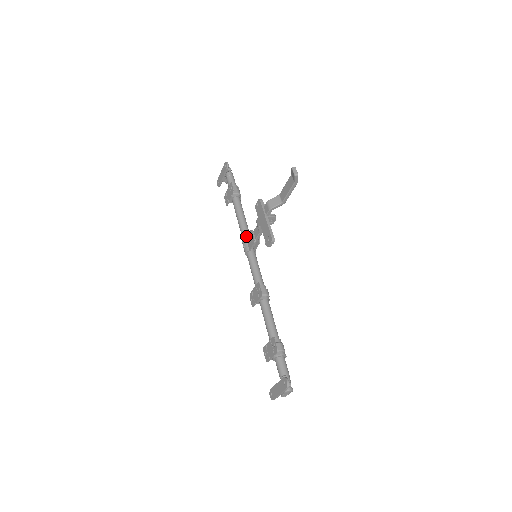
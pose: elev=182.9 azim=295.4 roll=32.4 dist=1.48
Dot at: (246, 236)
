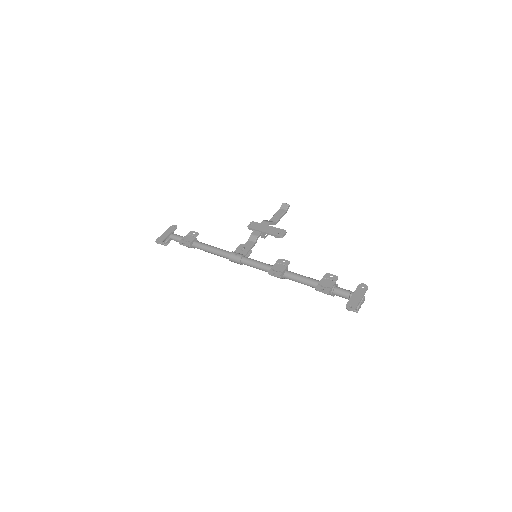
Dot at: occluded
